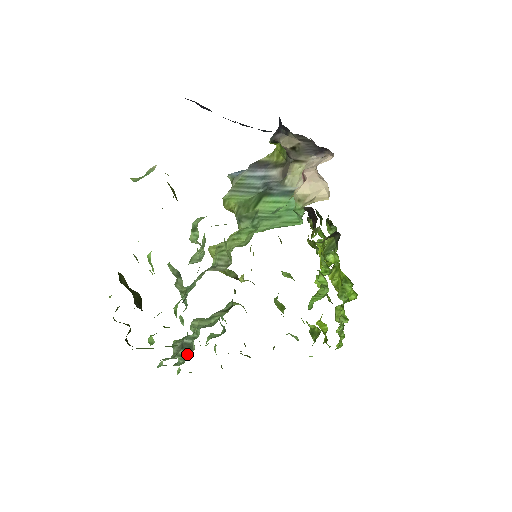
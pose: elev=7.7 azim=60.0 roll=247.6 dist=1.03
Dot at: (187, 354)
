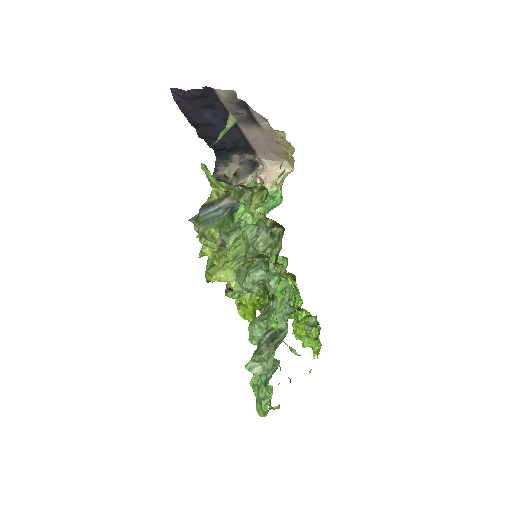
Dot at: (285, 335)
